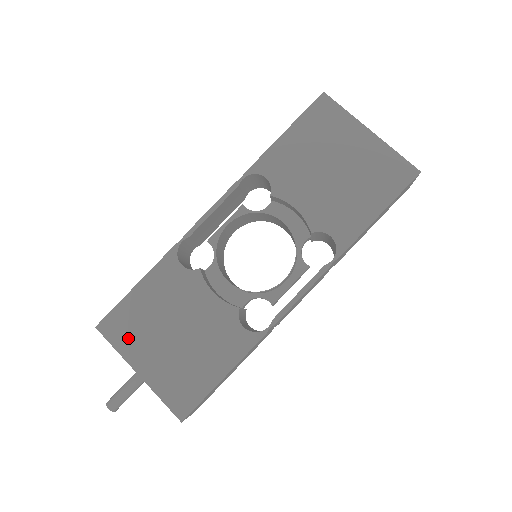
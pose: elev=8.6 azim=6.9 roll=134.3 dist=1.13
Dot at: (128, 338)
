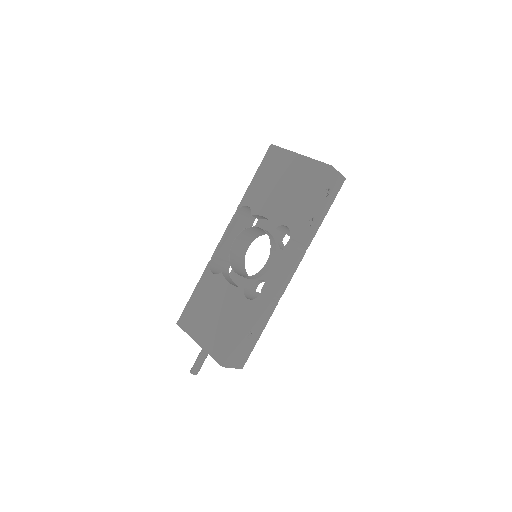
Dot at: (192, 325)
